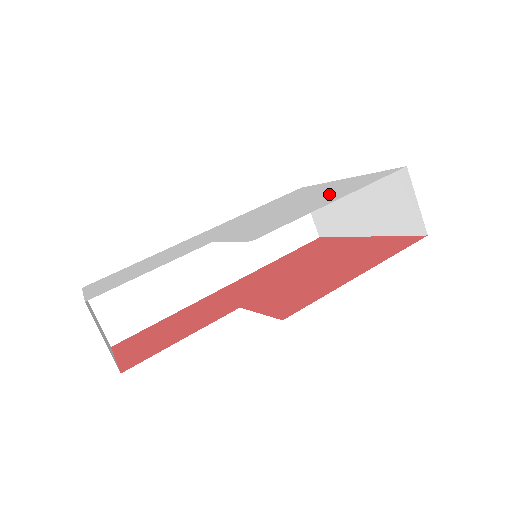
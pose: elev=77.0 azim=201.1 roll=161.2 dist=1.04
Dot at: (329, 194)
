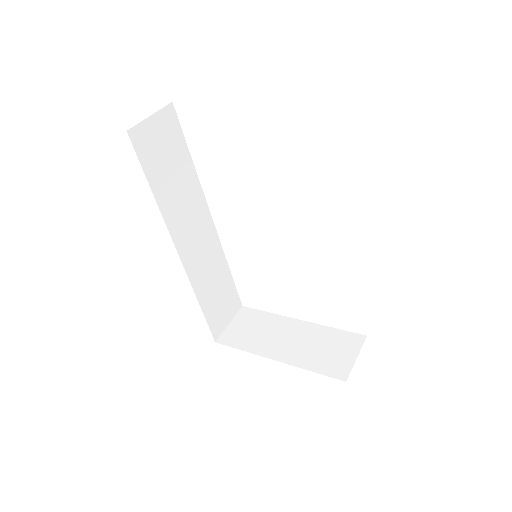
Dot at: occluded
